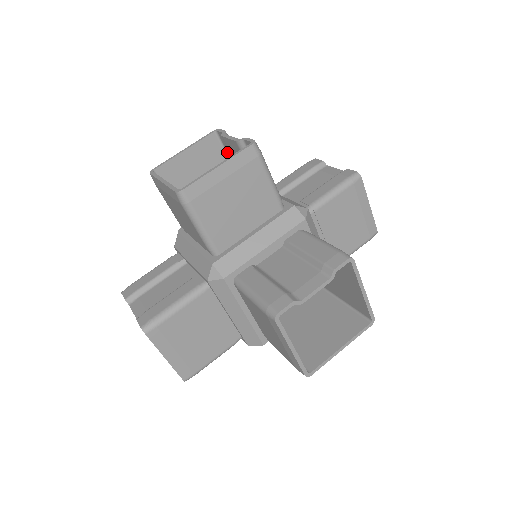
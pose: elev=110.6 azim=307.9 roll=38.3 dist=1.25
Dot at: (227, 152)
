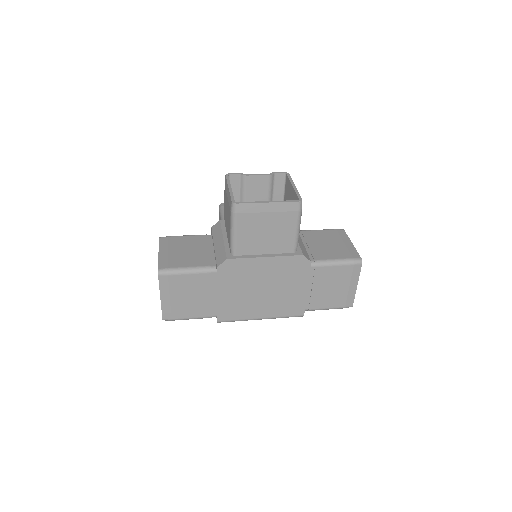
Dot at: occluded
